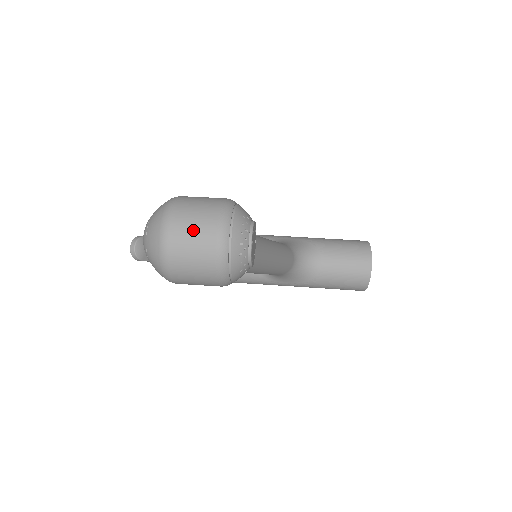
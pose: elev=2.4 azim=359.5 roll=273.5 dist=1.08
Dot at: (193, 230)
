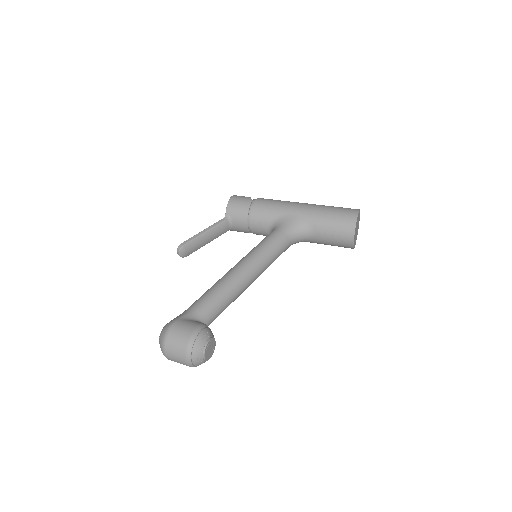
Dot at: (175, 357)
